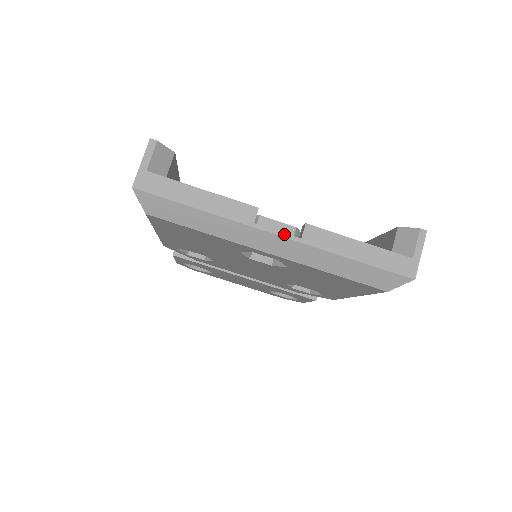
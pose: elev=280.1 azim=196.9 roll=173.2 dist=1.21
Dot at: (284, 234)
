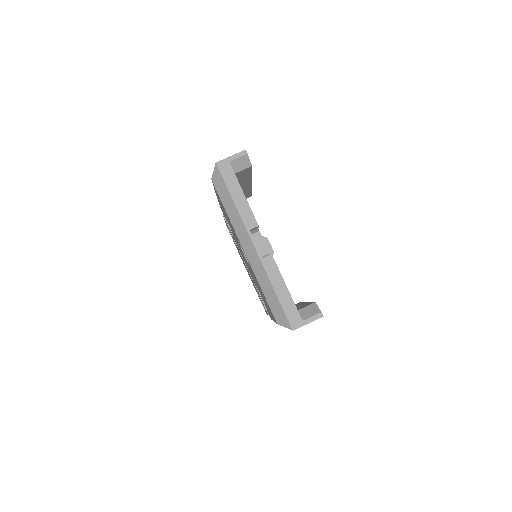
Dot at: (257, 248)
